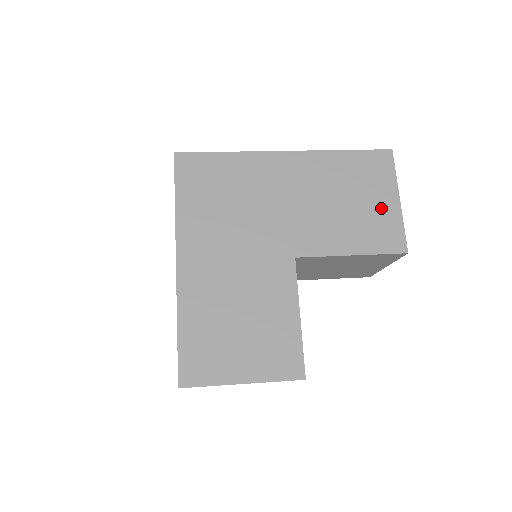
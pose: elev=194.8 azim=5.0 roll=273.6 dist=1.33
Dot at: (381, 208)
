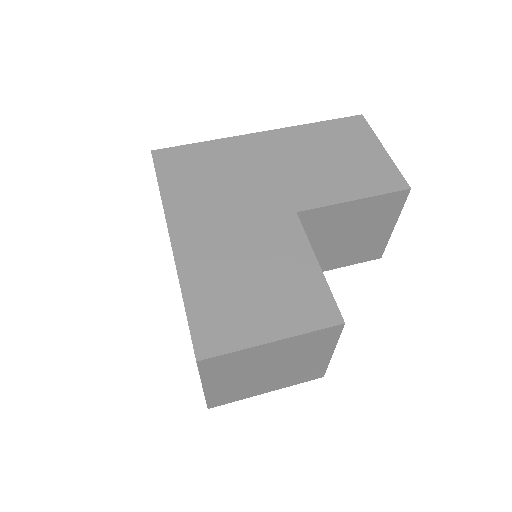
Dot at: (369, 158)
